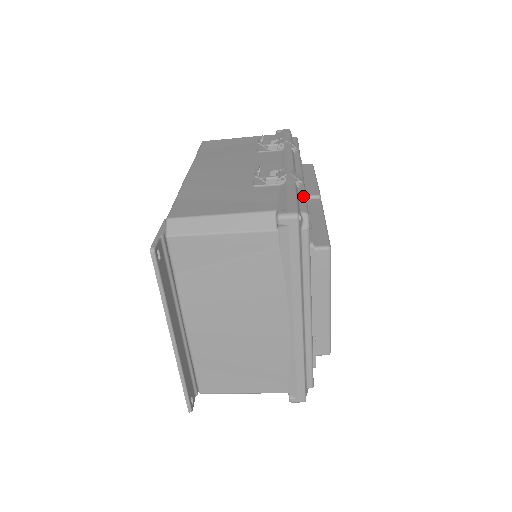
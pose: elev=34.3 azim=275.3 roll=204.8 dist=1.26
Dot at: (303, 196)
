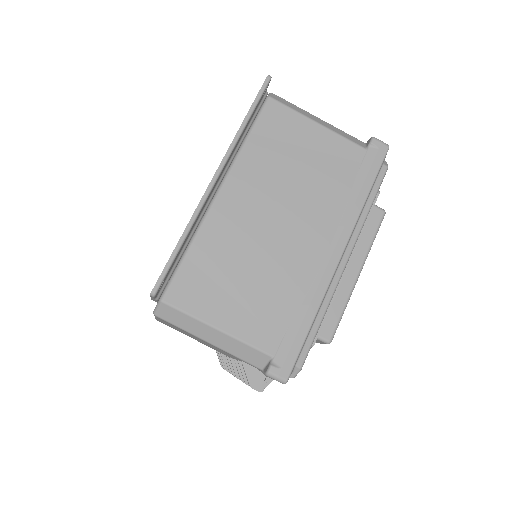
Dot at: occluded
